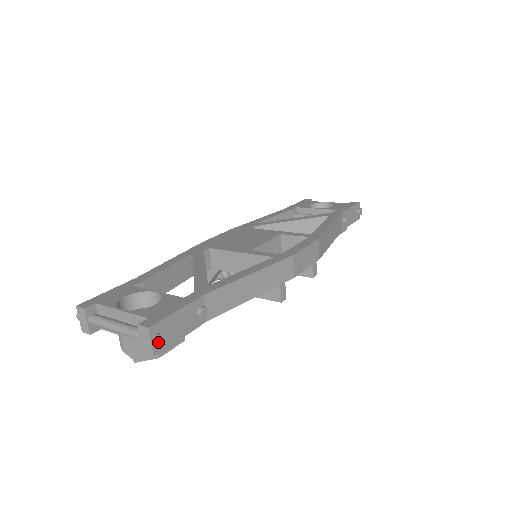
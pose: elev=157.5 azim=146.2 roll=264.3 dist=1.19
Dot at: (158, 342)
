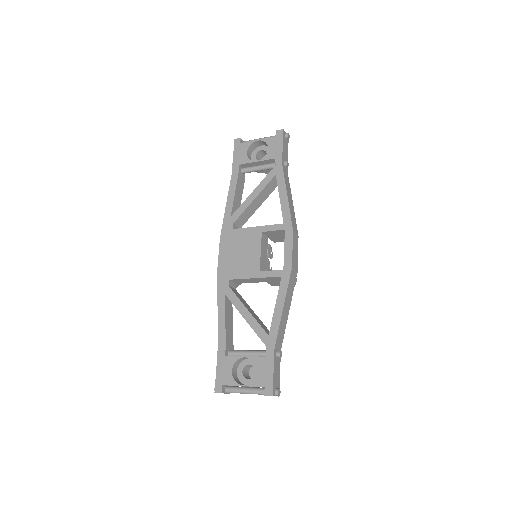
Dot at: (279, 394)
